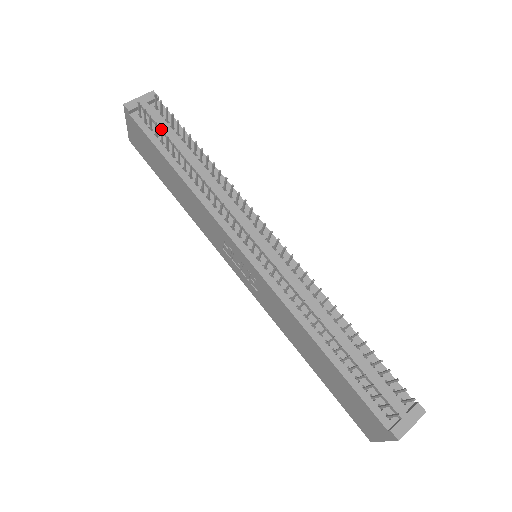
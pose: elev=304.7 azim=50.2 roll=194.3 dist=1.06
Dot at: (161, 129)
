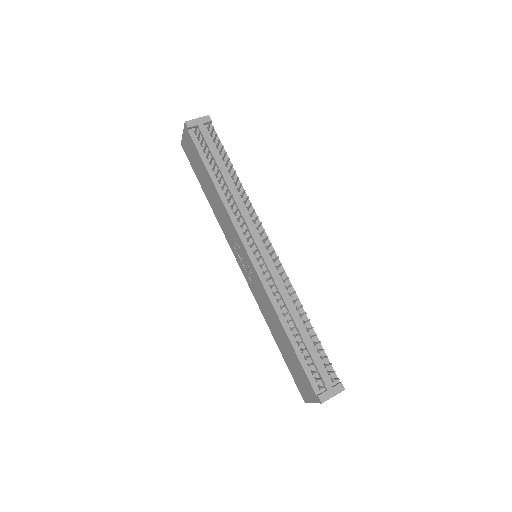
Dot at: (209, 150)
